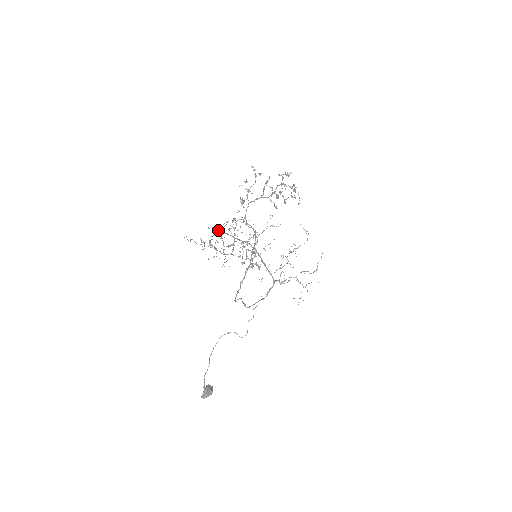
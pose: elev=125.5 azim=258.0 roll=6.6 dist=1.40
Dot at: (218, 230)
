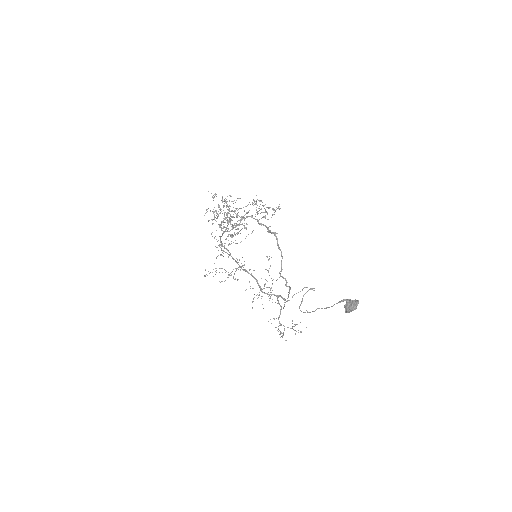
Dot at: occluded
